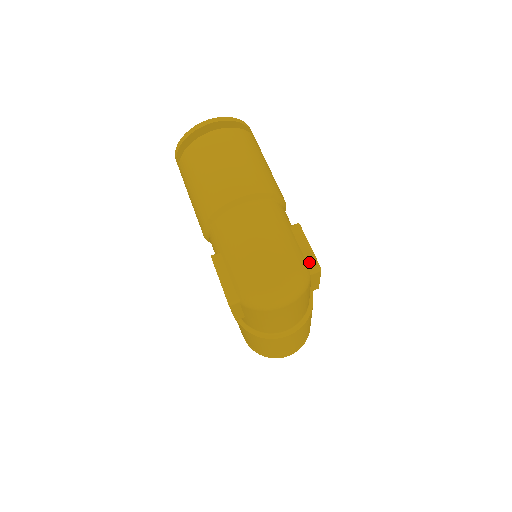
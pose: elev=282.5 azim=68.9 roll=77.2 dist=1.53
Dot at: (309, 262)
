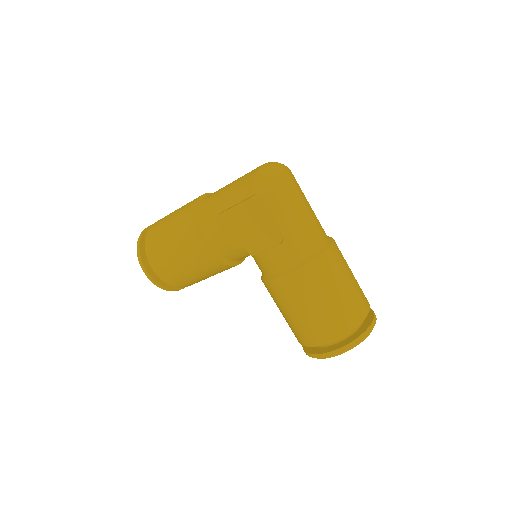
Dot at: occluded
